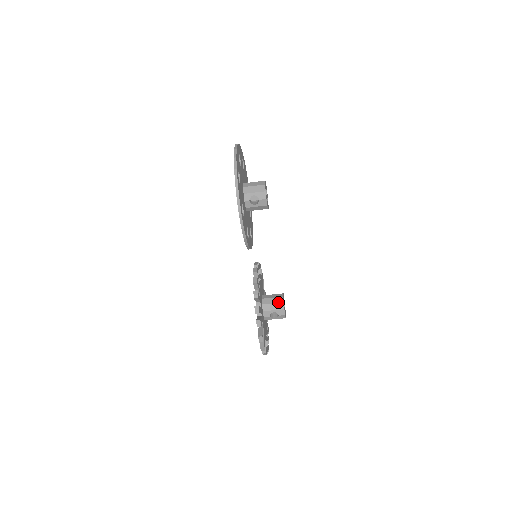
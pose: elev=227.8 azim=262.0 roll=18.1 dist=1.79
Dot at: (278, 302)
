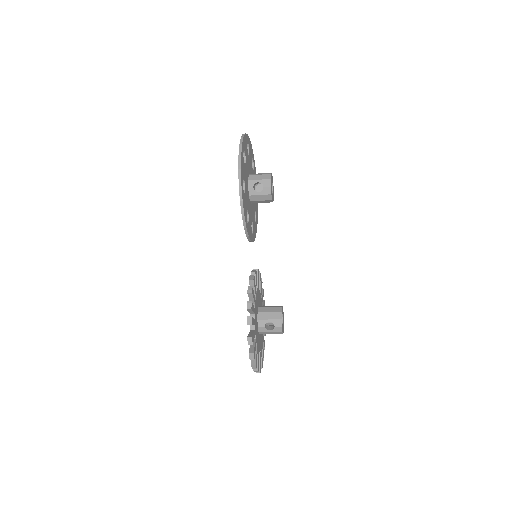
Dot at: (275, 311)
